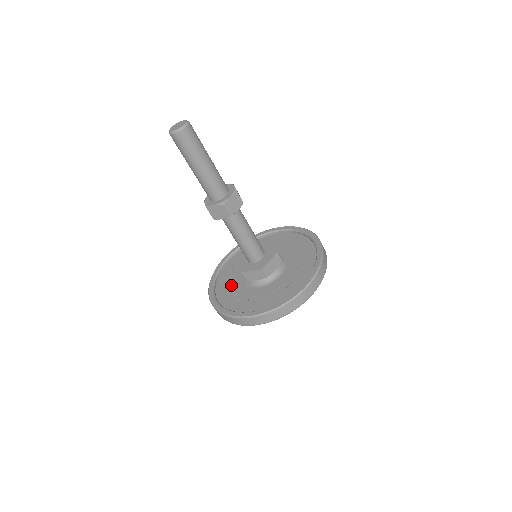
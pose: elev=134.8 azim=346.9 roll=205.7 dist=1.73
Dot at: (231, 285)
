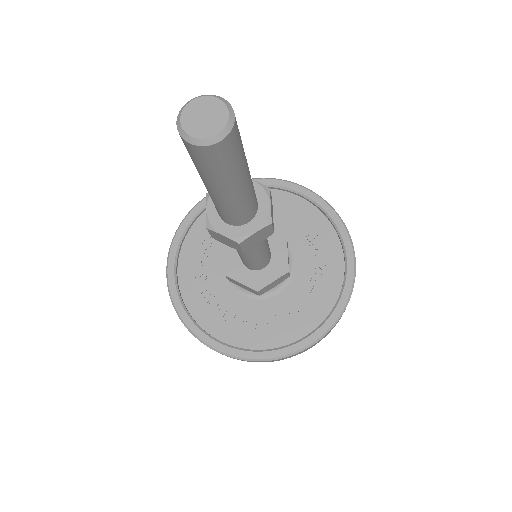
Dot at: (226, 311)
